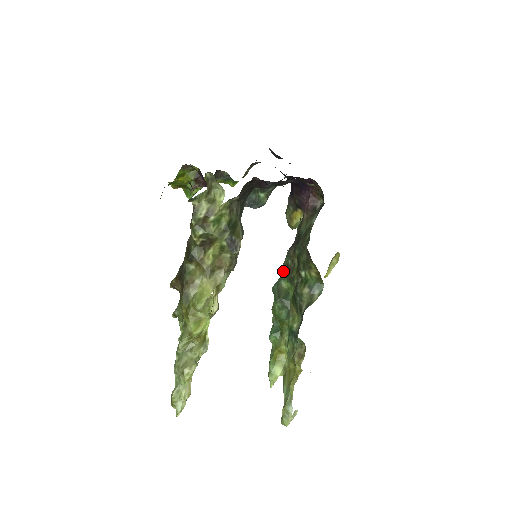
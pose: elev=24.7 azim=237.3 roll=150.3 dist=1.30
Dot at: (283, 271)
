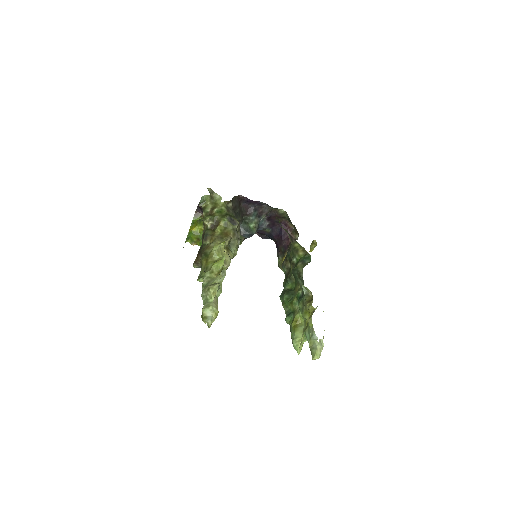
Dot at: (284, 283)
